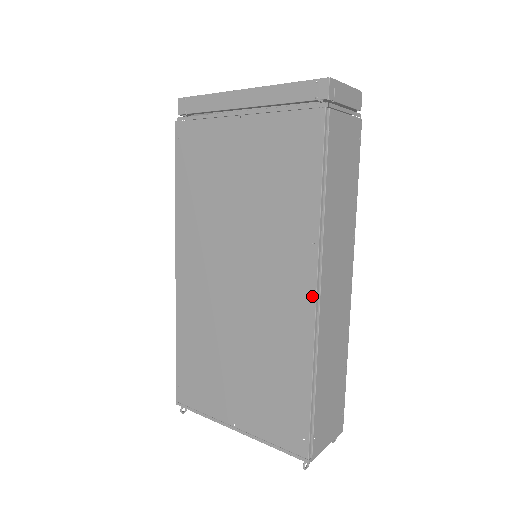
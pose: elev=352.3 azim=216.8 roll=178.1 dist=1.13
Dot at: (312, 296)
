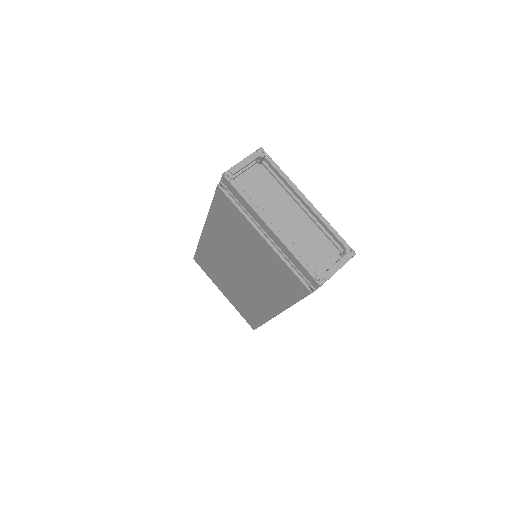
Dot at: (274, 314)
